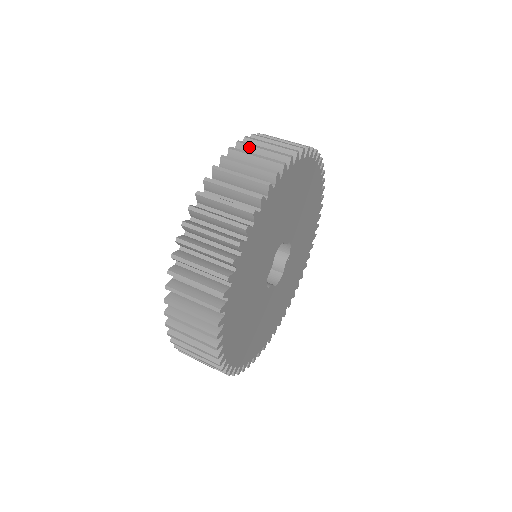
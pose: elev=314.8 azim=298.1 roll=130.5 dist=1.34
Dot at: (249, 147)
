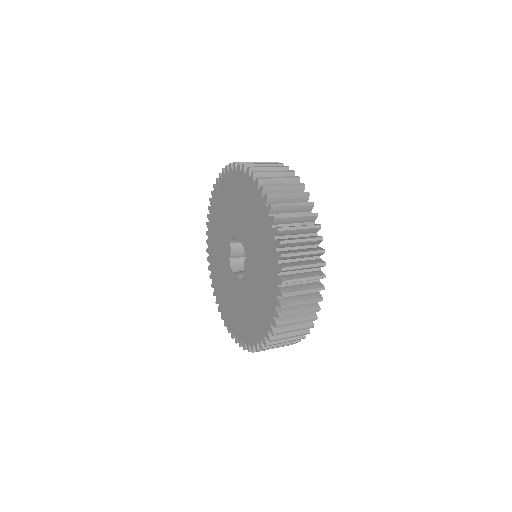
Dot at: (278, 197)
